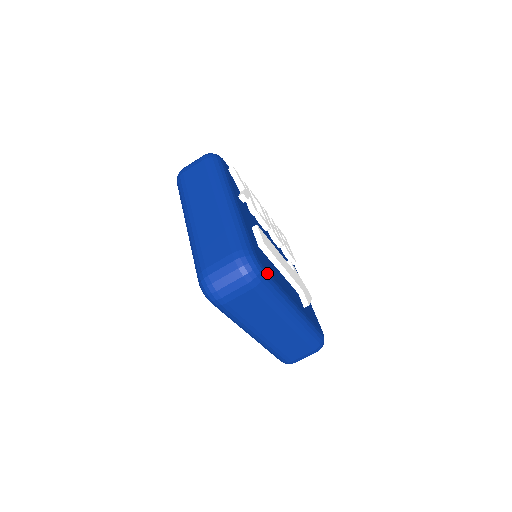
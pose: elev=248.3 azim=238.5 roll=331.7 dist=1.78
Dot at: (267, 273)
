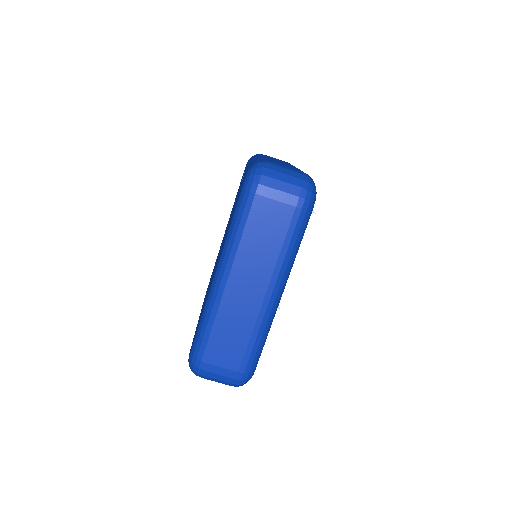
Dot at: occluded
